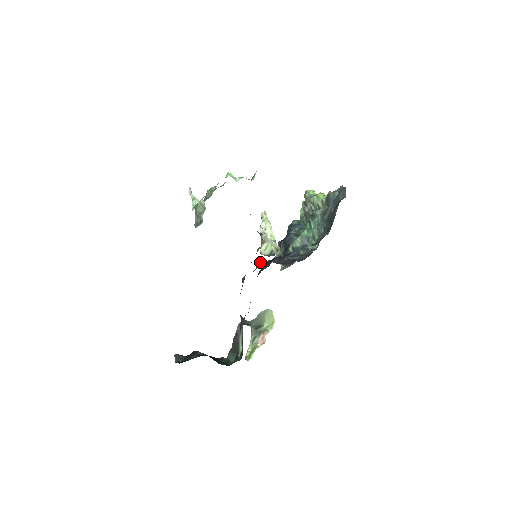
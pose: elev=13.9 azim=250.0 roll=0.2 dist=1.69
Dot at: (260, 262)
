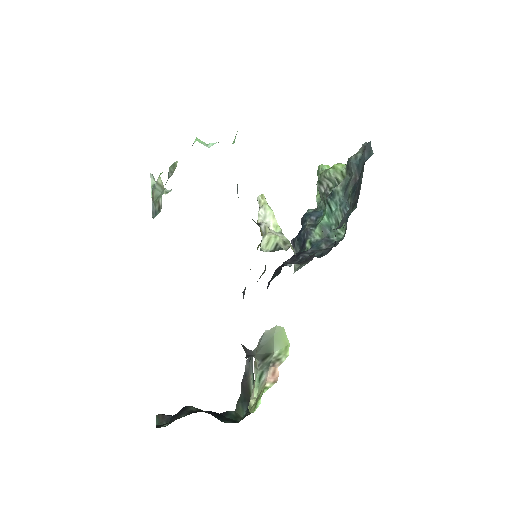
Dot at: (265, 266)
